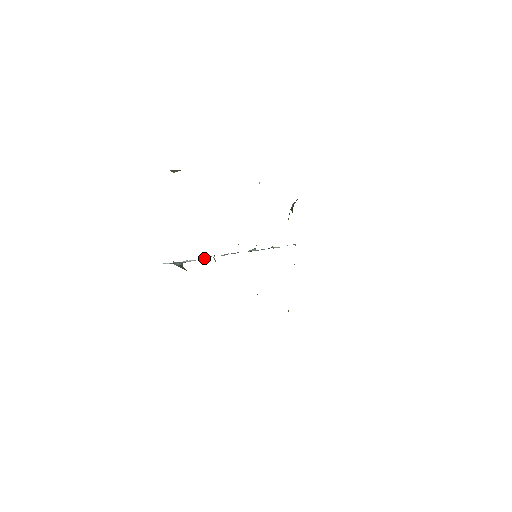
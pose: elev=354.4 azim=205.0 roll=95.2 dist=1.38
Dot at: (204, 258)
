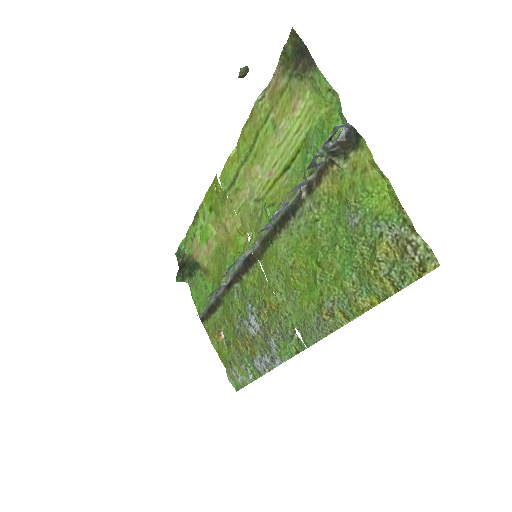
Dot at: occluded
